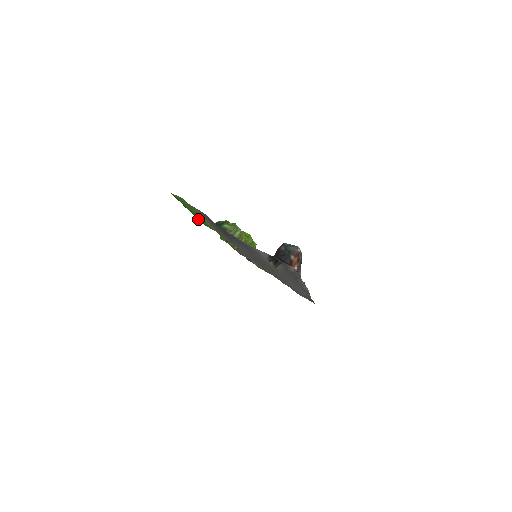
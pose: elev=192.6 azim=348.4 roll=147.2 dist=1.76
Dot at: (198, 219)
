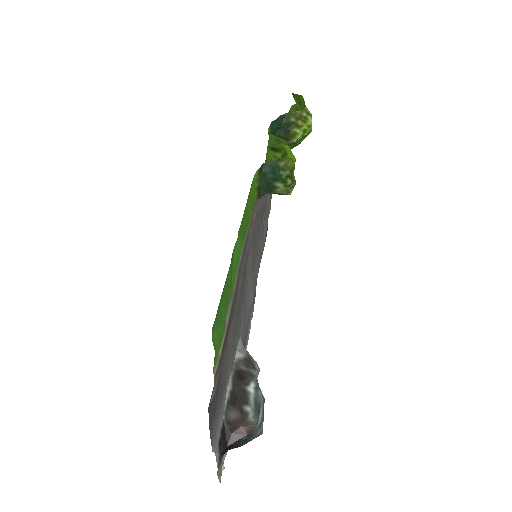
Dot at: (248, 198)
